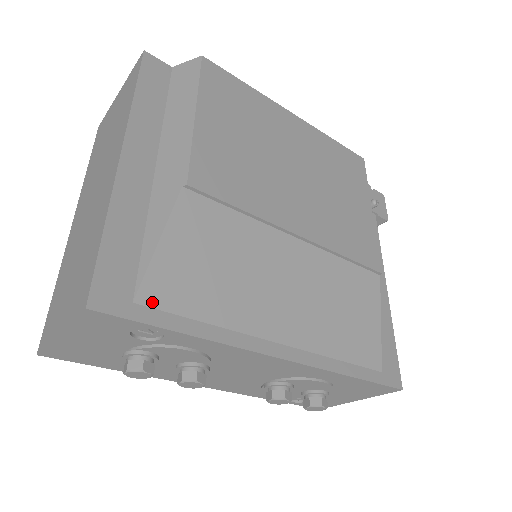
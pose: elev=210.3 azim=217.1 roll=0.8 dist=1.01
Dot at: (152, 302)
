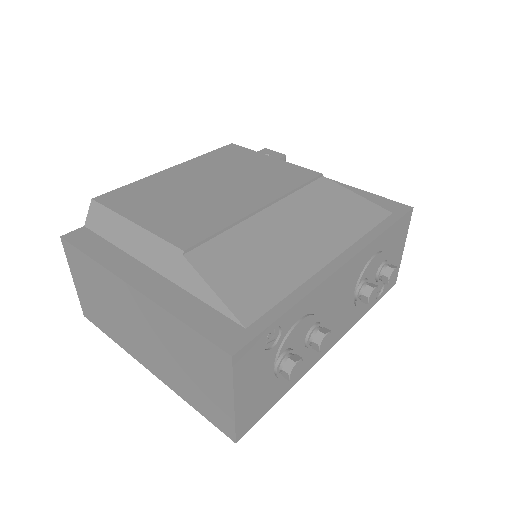
Dot at: (253, 318)
